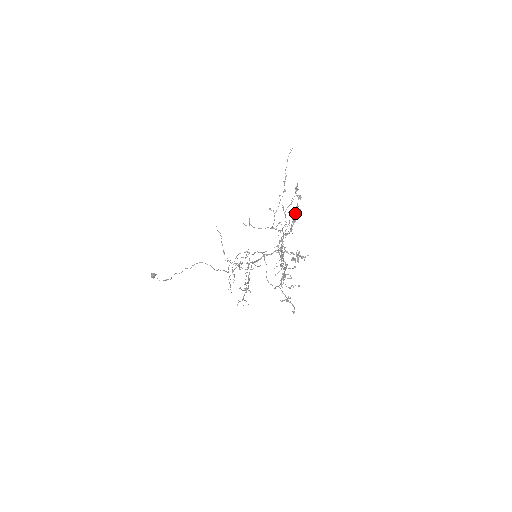
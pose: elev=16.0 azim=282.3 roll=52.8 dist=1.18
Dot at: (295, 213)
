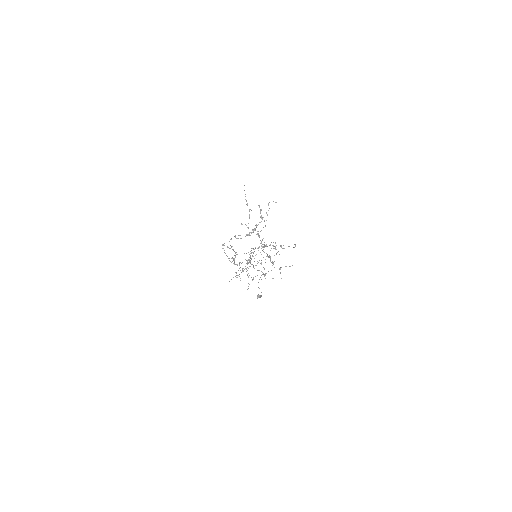
Dot at: (261, 221)
